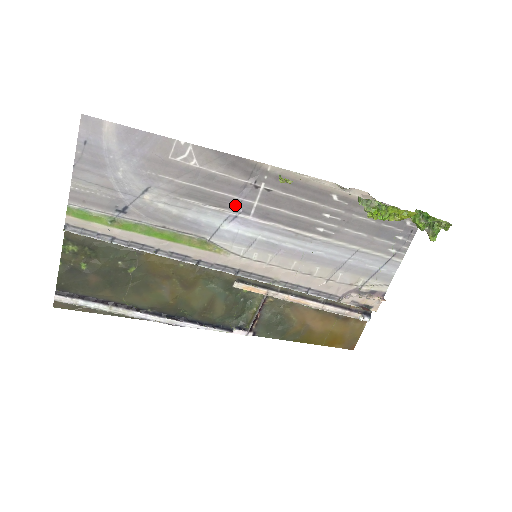
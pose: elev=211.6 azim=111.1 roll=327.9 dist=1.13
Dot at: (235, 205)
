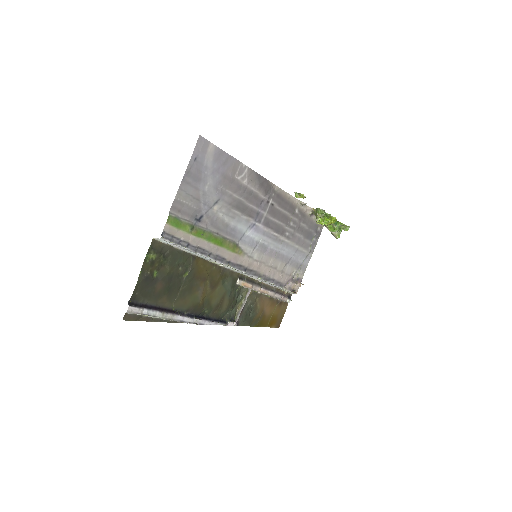
Dot at: (256, 215)
